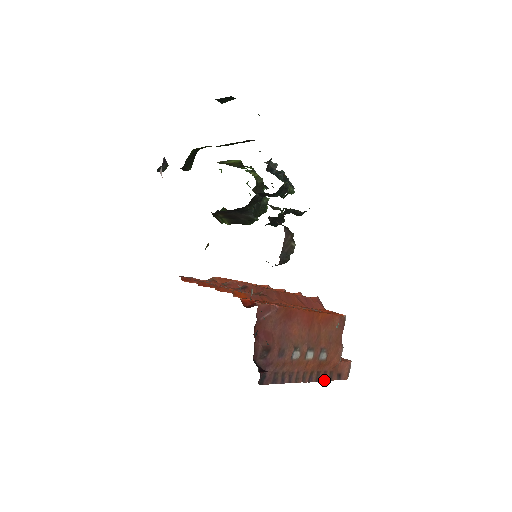
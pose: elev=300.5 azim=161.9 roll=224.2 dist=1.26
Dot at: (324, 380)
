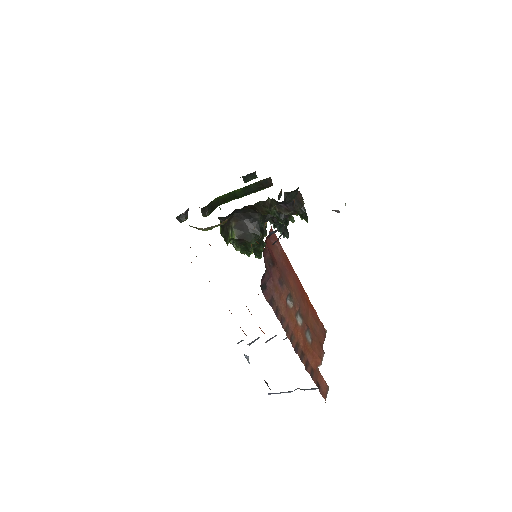
Dot at: (306, 370)
